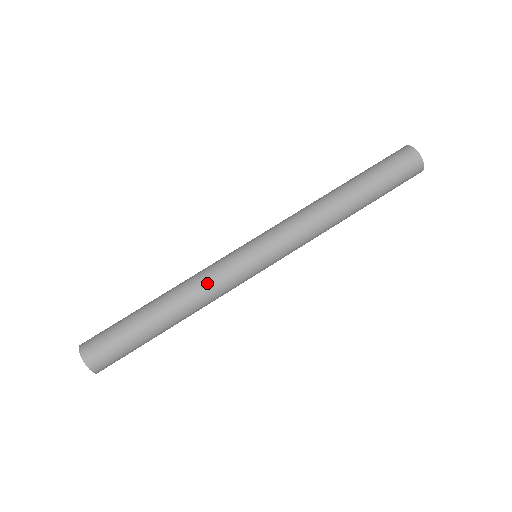
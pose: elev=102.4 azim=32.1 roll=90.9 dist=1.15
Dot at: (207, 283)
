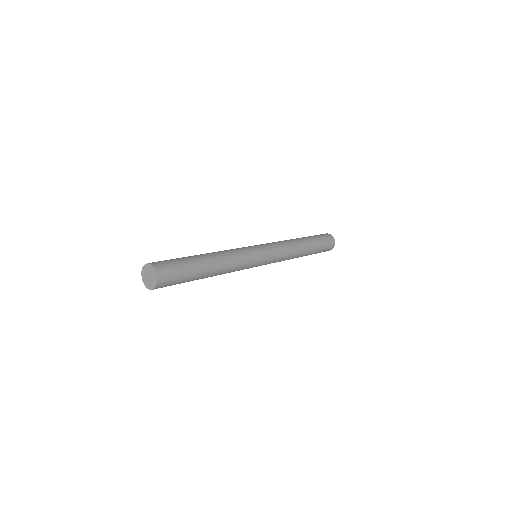
Dot at: (238, 260)
